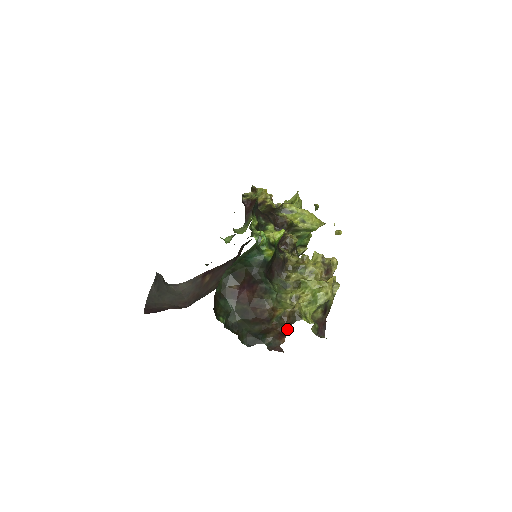
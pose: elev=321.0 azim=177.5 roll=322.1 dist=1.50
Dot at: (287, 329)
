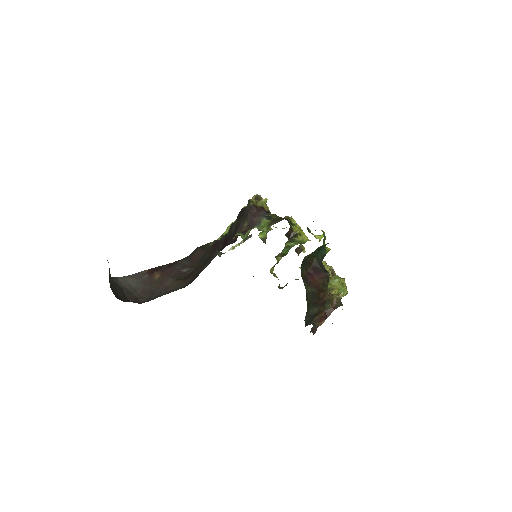
Dot at: (331, 312)
